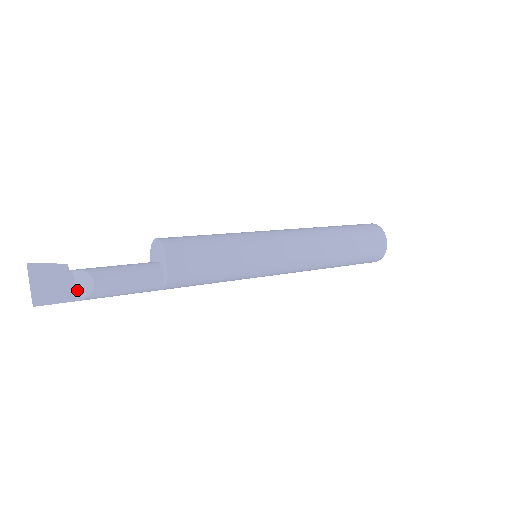
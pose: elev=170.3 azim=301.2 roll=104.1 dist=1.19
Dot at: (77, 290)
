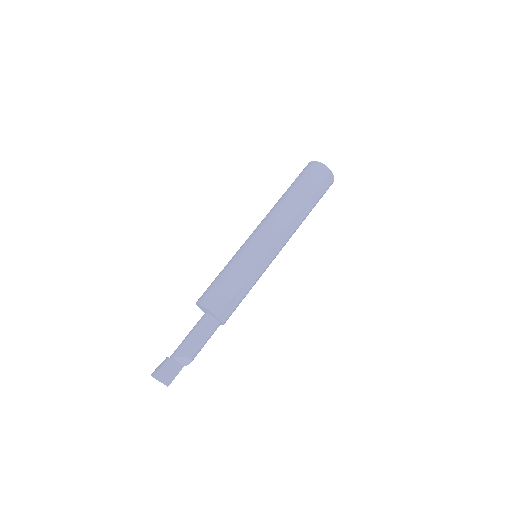
Dot at: (182, 363)
